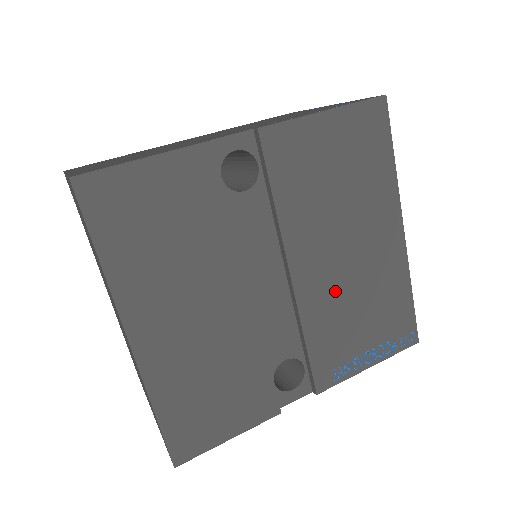
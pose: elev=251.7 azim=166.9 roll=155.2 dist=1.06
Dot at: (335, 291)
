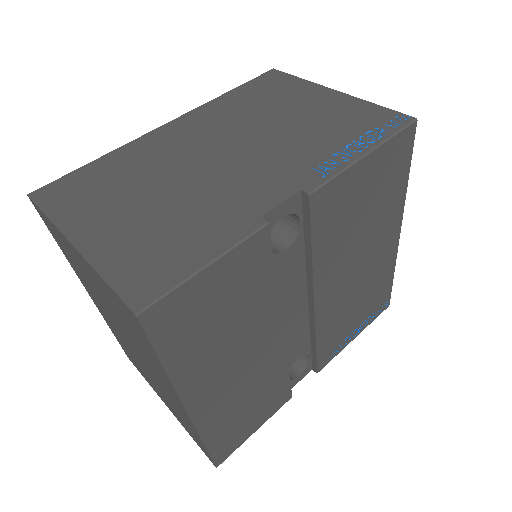
Dot at: (343, 299)
